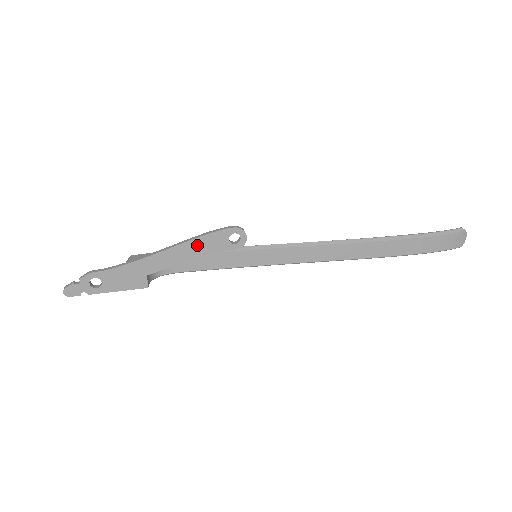
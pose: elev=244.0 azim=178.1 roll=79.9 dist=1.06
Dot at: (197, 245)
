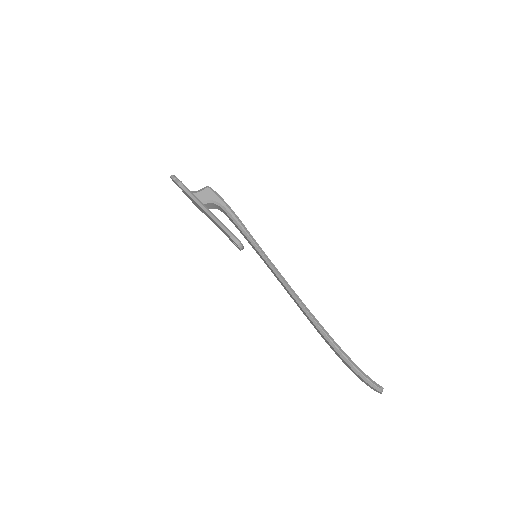
Dot at: (219, 226)
